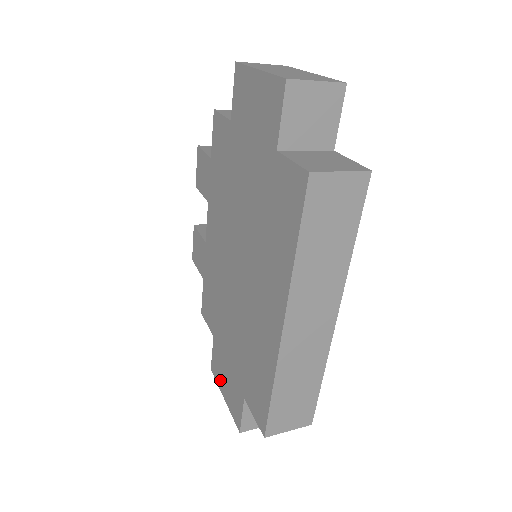
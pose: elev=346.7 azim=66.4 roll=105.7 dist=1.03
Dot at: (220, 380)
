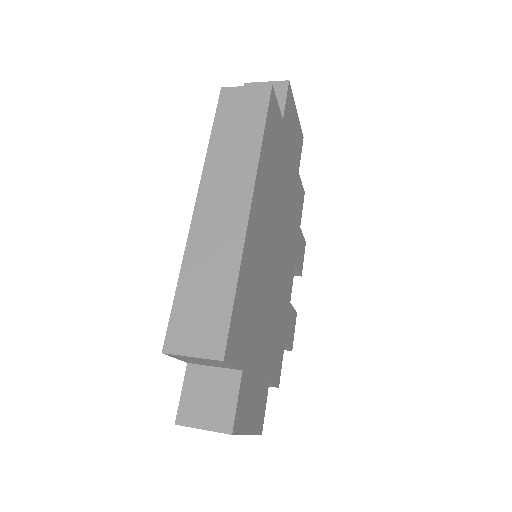
Dot at: occluded
